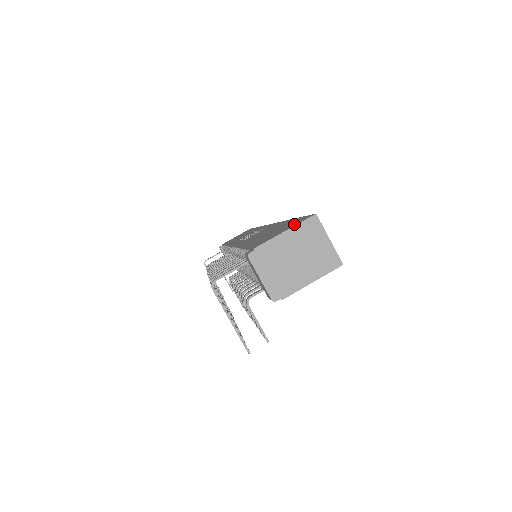
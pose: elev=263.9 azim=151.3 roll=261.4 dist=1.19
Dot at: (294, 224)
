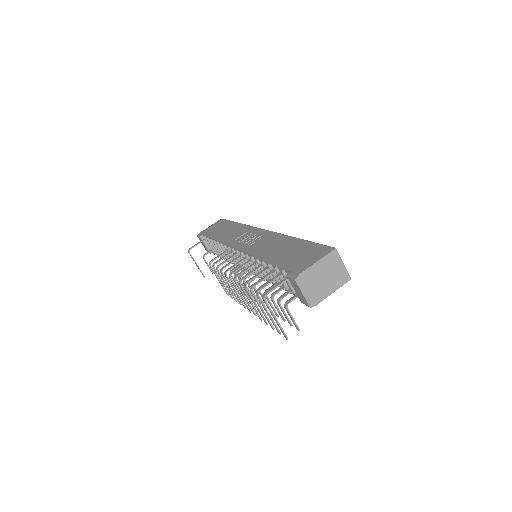
Dot at: (320, 254)
